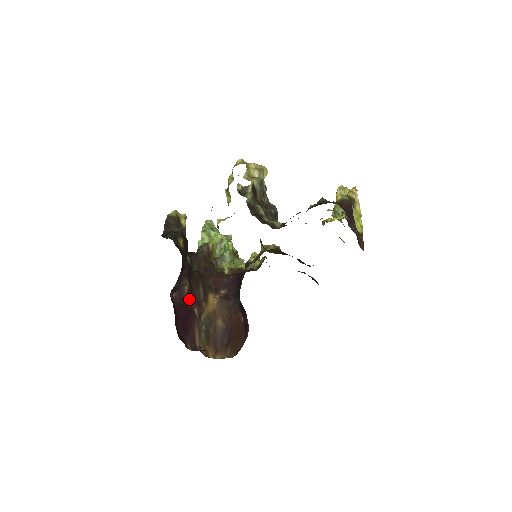
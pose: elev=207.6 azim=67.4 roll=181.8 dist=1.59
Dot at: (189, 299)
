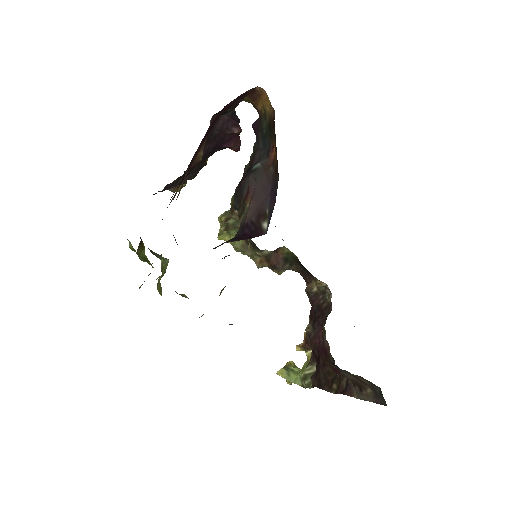
Dot at: (193, 158)
